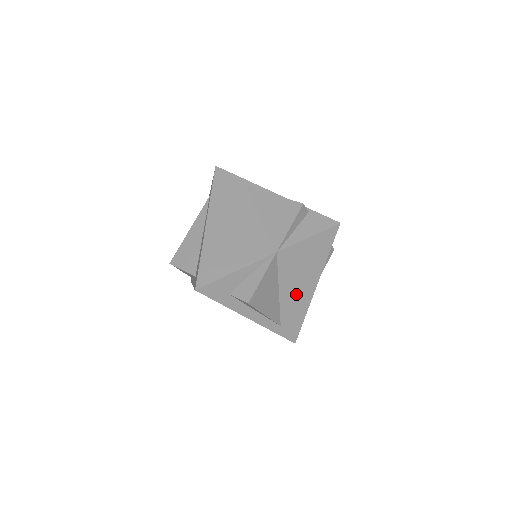
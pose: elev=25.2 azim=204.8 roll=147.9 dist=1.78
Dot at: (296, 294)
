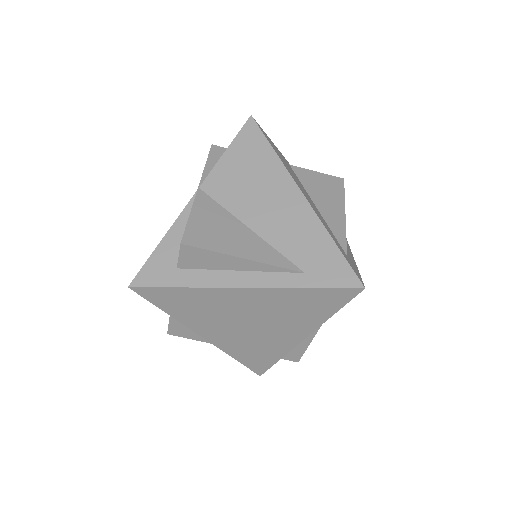
Dot at: (280, 218)
